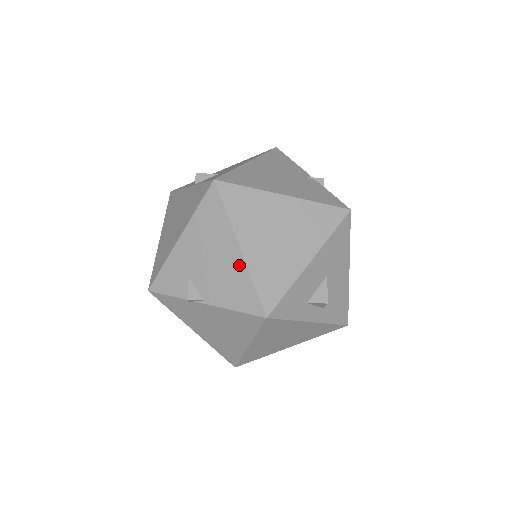
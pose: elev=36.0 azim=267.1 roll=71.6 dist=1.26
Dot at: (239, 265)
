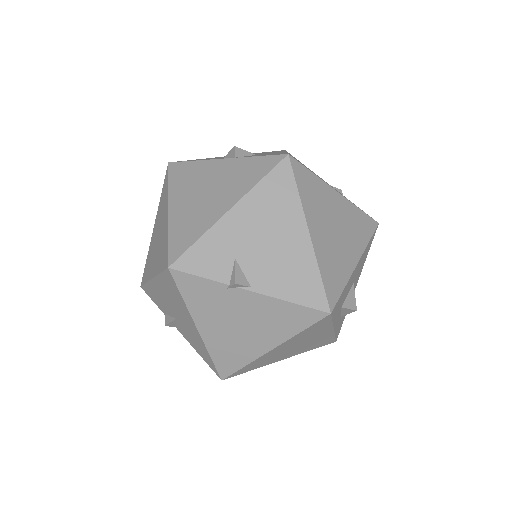
Dot at: (306, 252)
